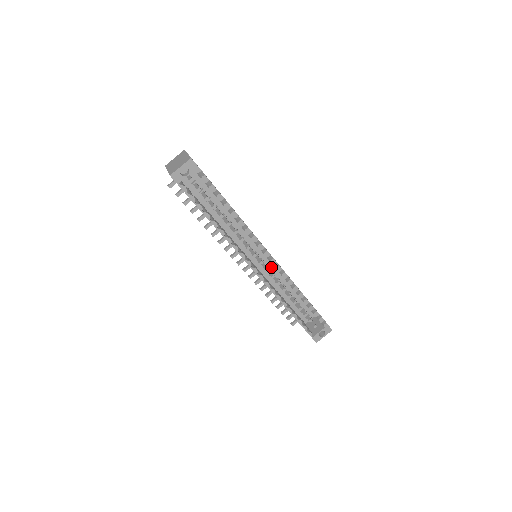
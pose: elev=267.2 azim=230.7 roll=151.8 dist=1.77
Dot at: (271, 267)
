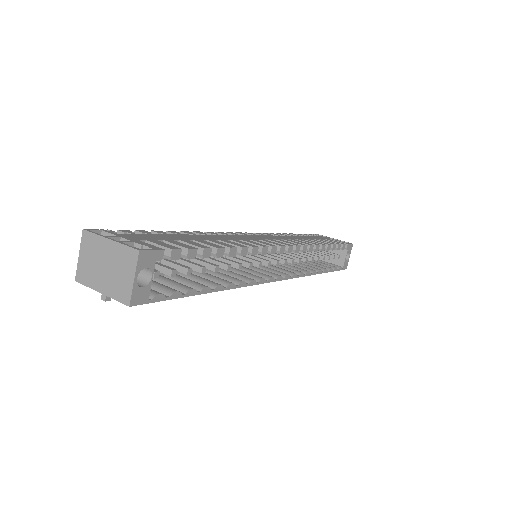
Dot at: occluded
